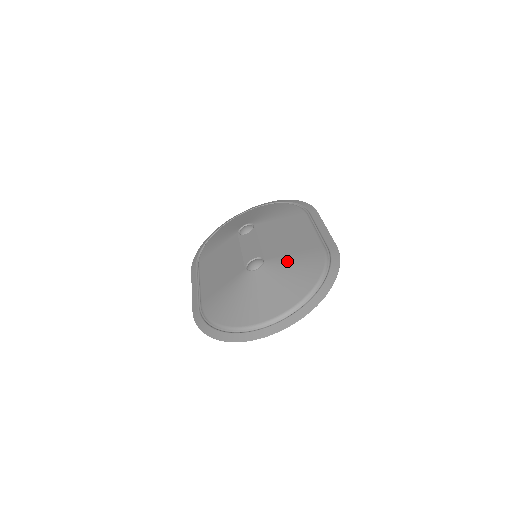
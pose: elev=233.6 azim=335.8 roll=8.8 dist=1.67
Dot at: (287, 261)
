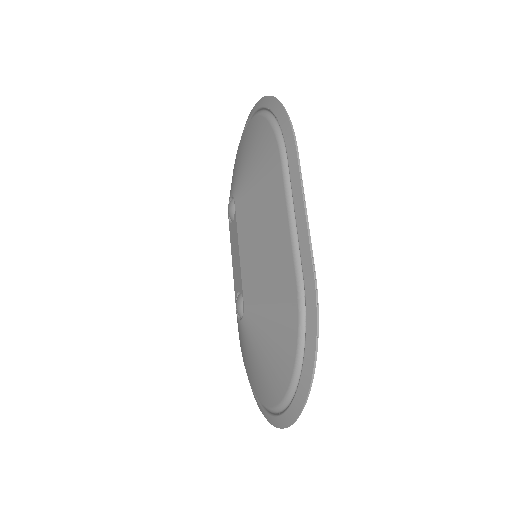
Dot at: (262, 312)
